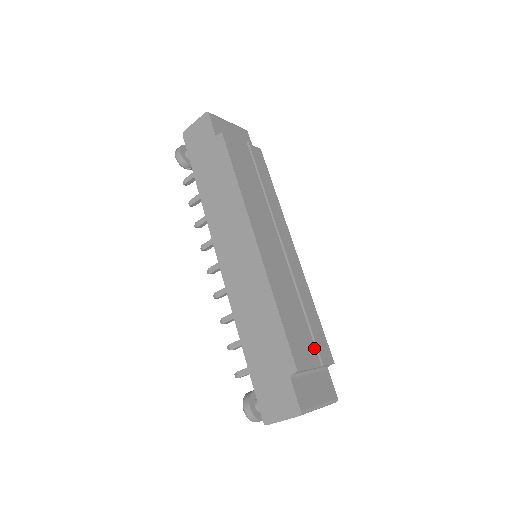
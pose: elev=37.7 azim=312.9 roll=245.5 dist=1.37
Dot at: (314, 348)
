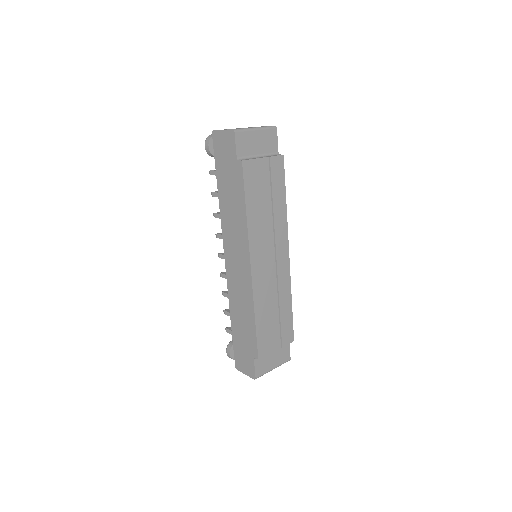
Dot at: (279, 336)
